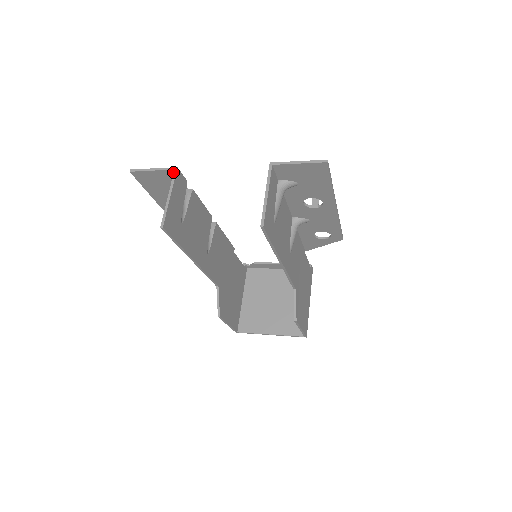
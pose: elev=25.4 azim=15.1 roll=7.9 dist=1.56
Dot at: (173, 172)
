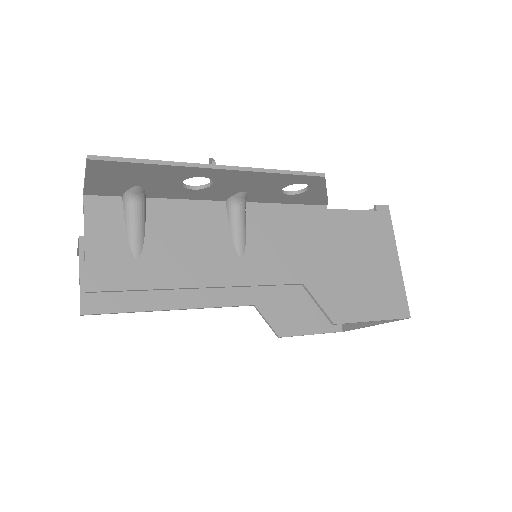
Dot at: occluded
